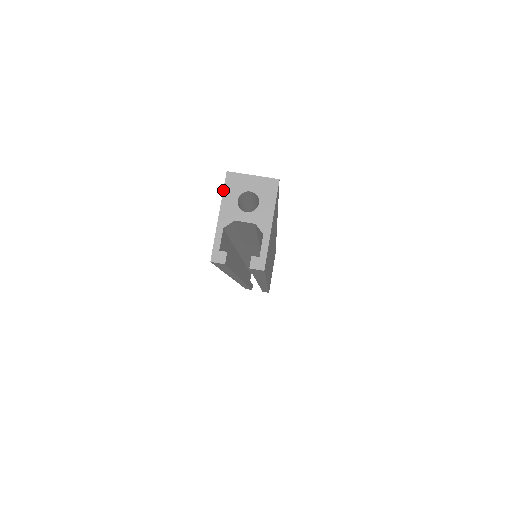
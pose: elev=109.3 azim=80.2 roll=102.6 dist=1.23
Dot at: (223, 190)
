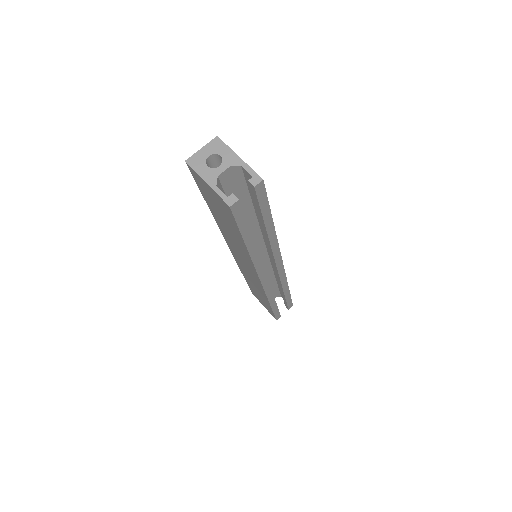
Dot at: (194, 170)
